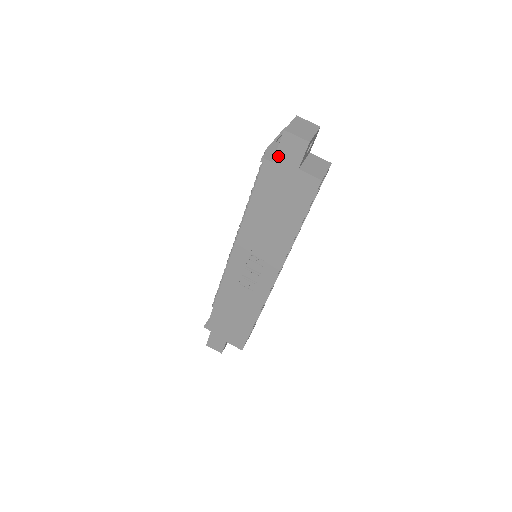
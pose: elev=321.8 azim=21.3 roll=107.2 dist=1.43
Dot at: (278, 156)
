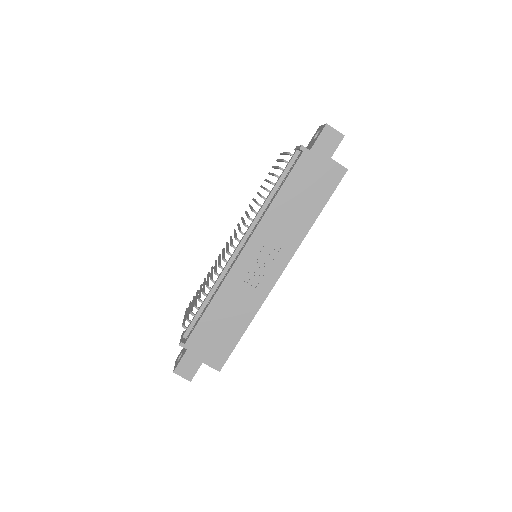
Dot at: (316, 145)
